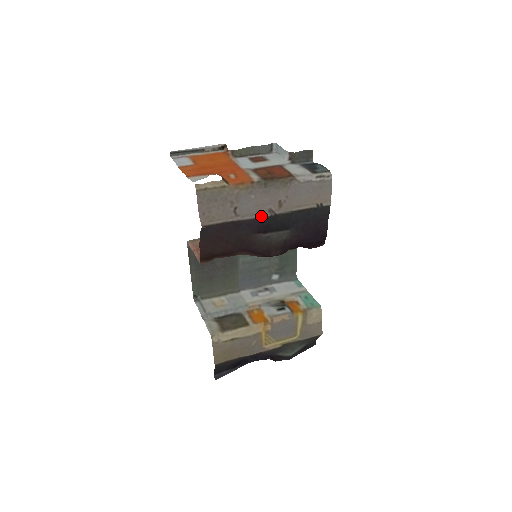
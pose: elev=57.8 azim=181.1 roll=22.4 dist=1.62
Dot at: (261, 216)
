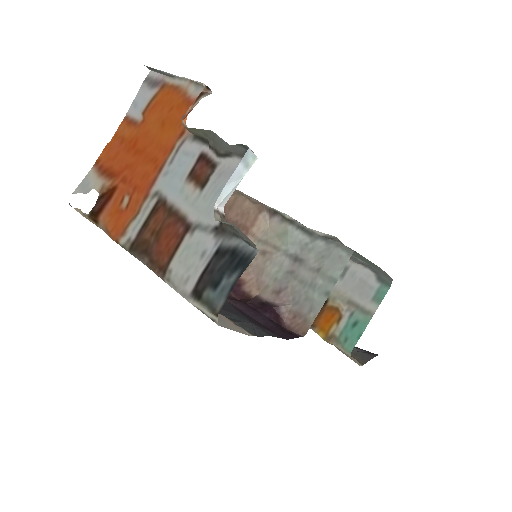
Dot at: occluded
